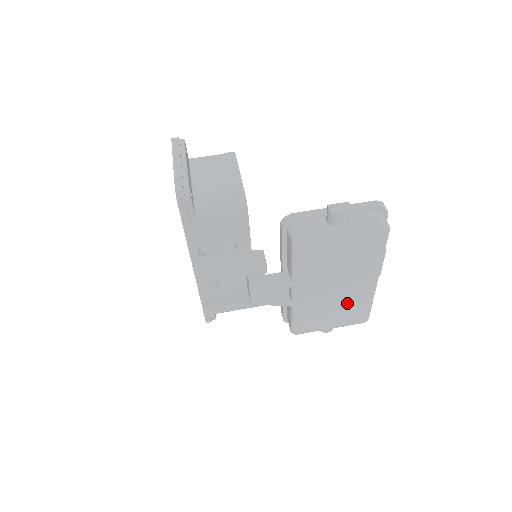
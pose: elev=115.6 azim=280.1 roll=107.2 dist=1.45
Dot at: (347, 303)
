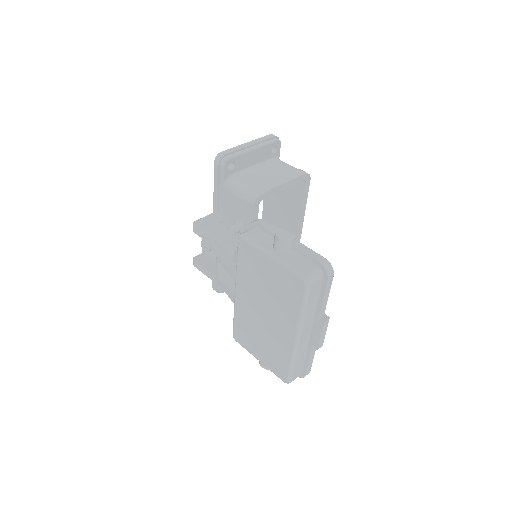
Dot at: (272, 342)
